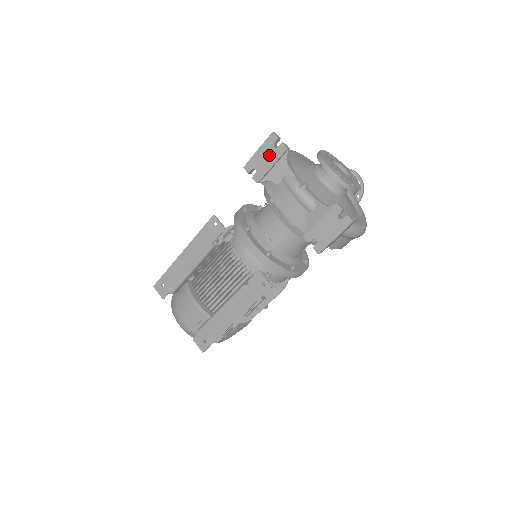
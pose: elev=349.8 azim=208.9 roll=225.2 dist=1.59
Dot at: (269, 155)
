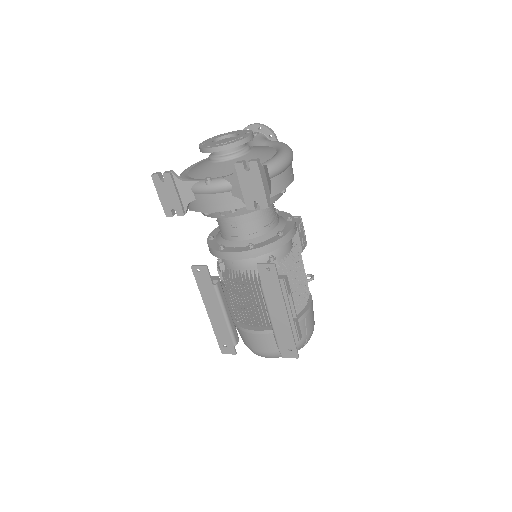
Dot at: (167, 190)
